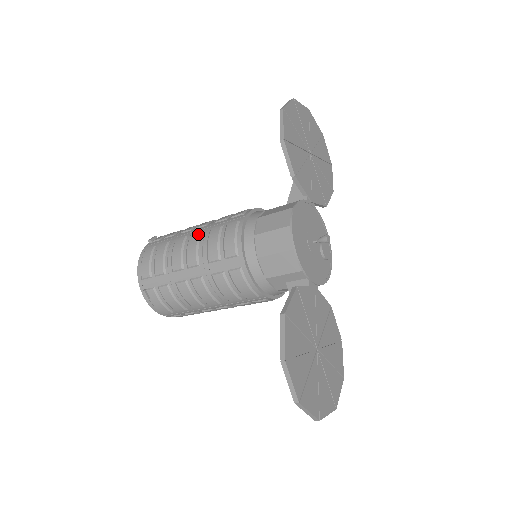
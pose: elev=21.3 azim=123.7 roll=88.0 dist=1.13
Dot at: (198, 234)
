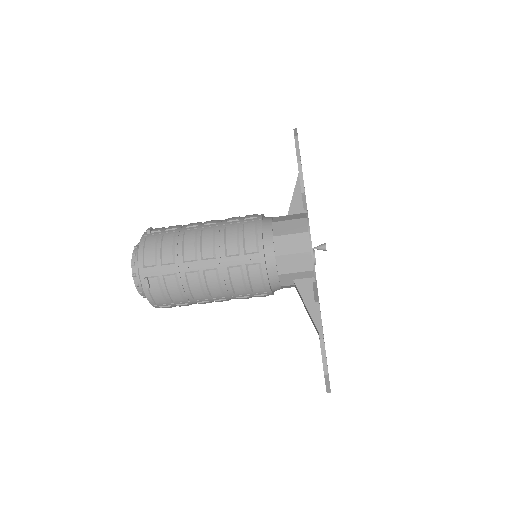
Dot at: (212, 230)
